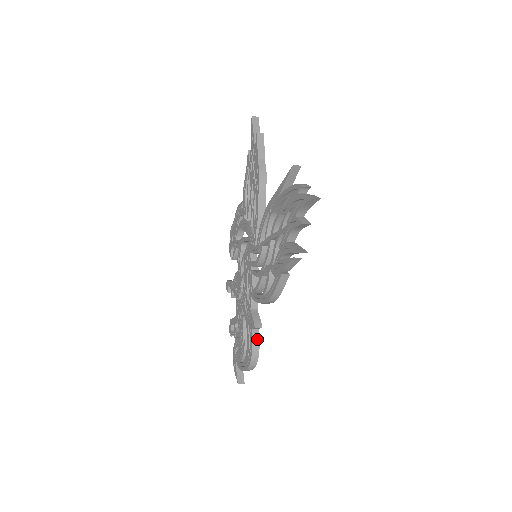
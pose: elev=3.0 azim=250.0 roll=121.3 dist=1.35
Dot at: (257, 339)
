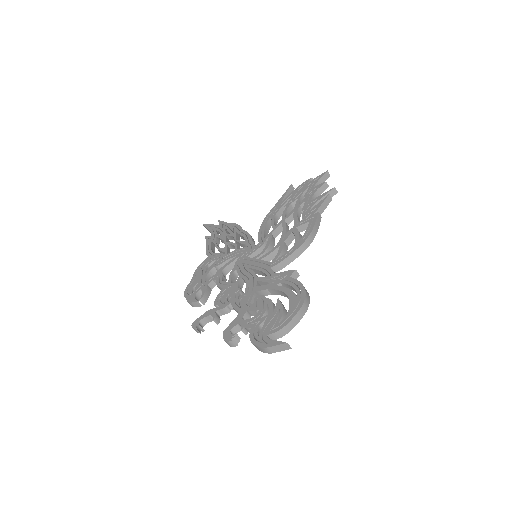
Dot at: occluded
